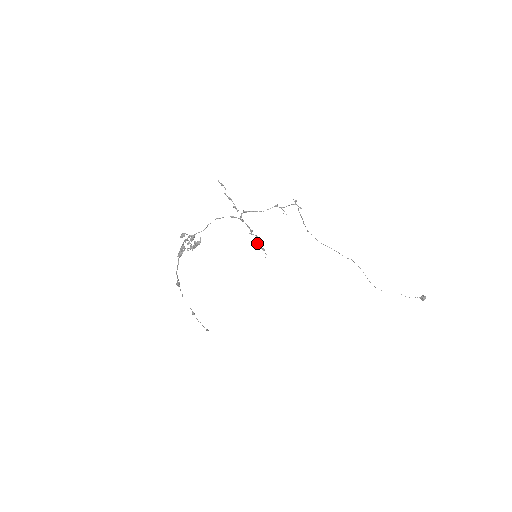
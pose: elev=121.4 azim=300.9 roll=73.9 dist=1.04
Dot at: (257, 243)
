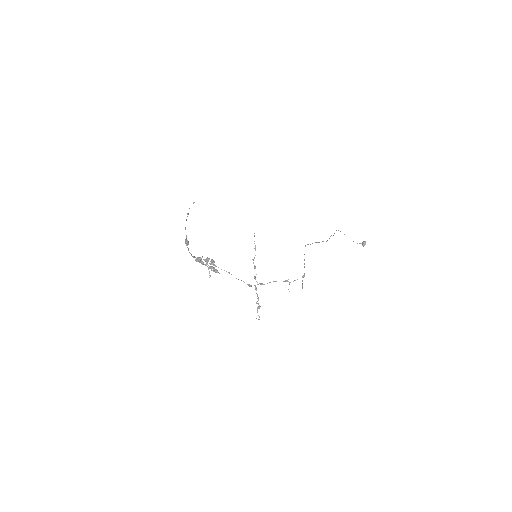
Dot at: (257, 310)
